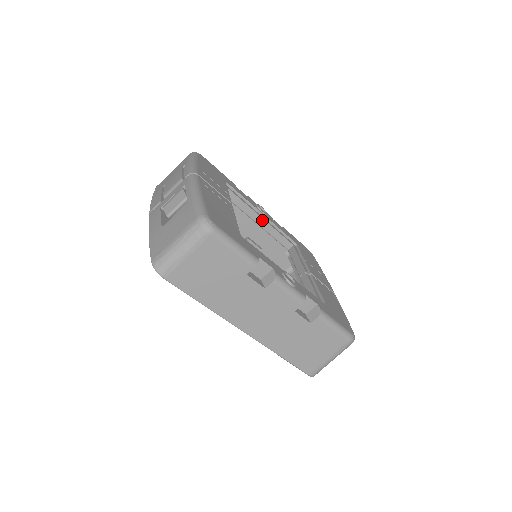
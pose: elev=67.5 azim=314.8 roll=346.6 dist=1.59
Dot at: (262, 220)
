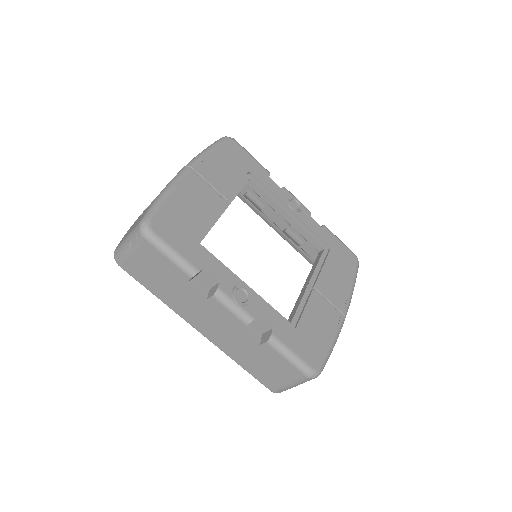
Dot at: (288, 216)
